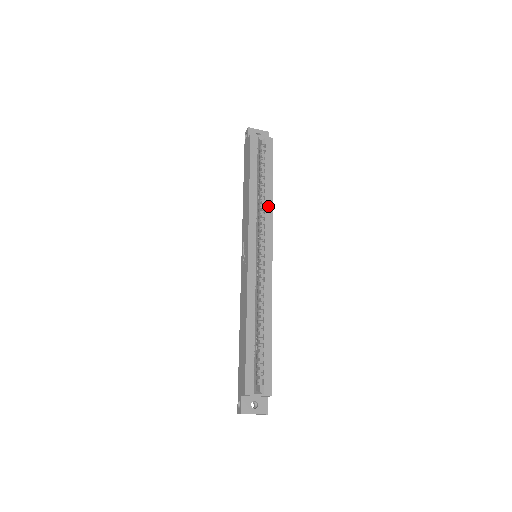
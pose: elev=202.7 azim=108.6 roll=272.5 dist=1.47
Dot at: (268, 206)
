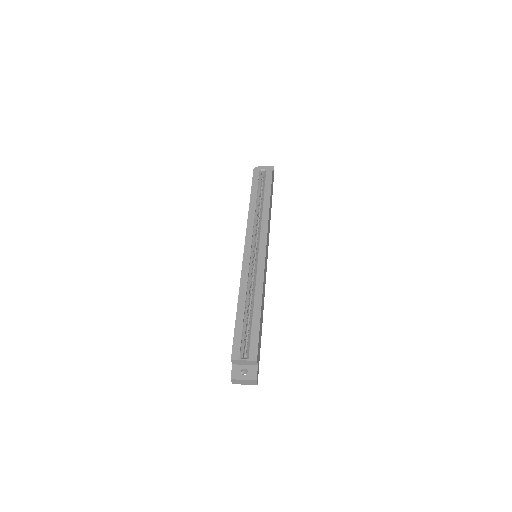
Dot at: (265, 216)
